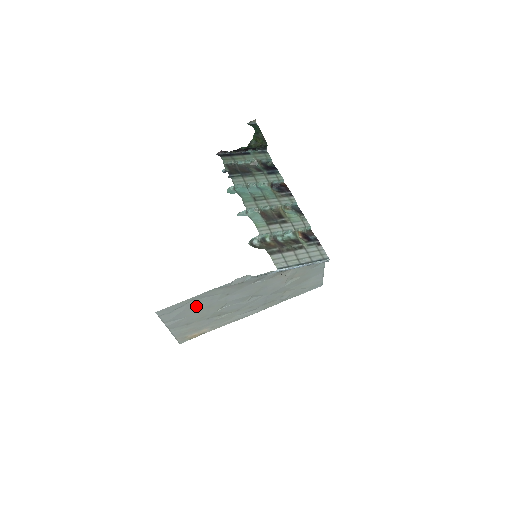
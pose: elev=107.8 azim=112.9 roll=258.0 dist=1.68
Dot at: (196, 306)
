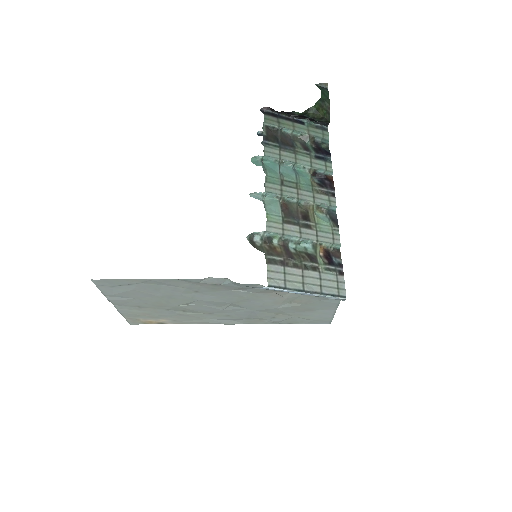
Dot at: (151, 291)
